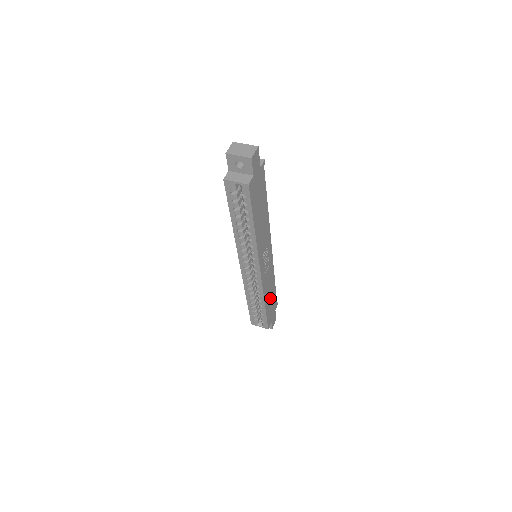
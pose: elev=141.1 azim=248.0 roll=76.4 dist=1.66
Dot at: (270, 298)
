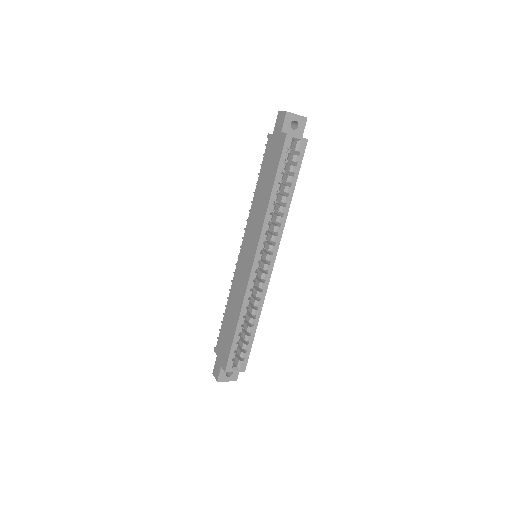
Dot at: occluded
